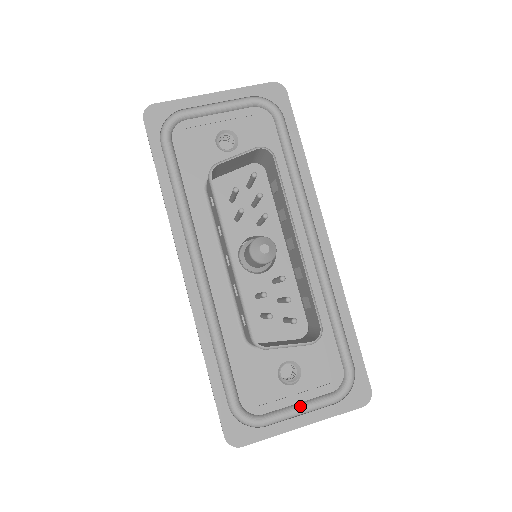
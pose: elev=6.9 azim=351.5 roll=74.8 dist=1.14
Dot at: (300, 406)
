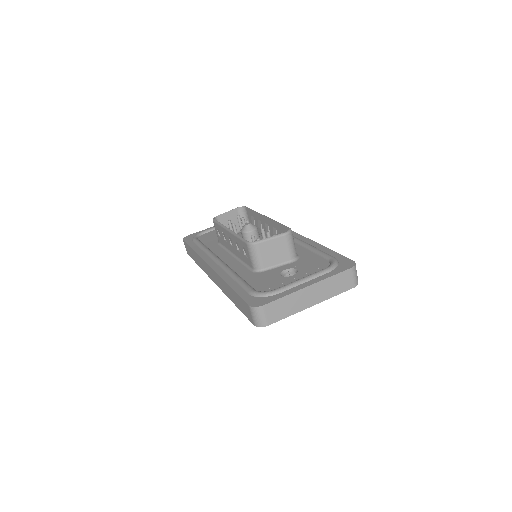
Dot at: (301, 278)
